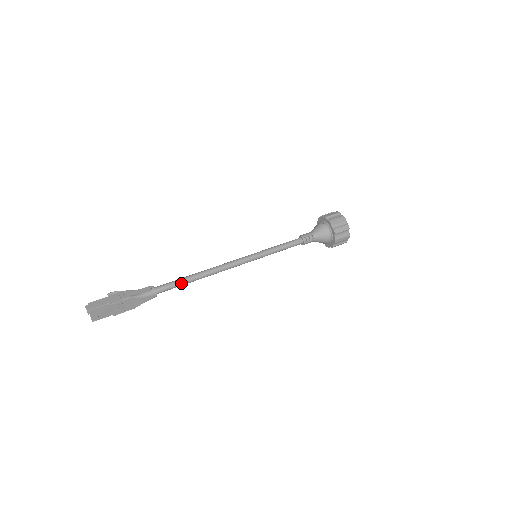
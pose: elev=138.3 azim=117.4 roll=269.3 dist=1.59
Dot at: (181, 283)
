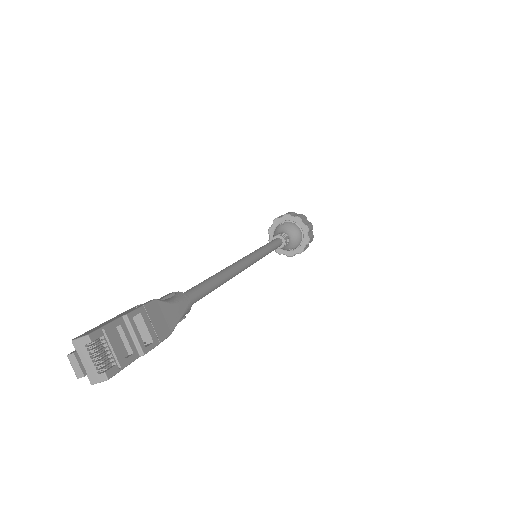
Dot at: (208, 284)
